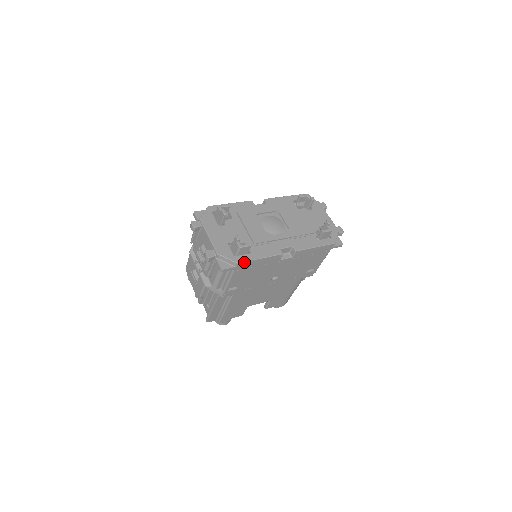
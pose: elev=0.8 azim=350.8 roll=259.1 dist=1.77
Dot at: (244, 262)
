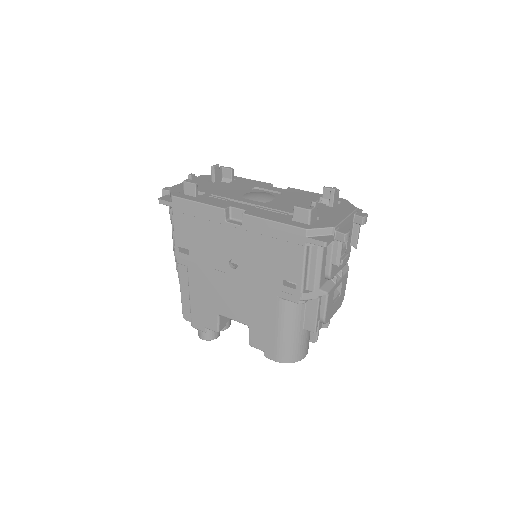
Dot at: (179, 198)
